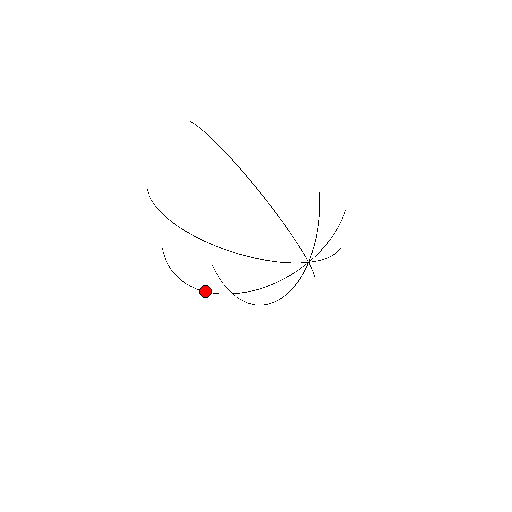
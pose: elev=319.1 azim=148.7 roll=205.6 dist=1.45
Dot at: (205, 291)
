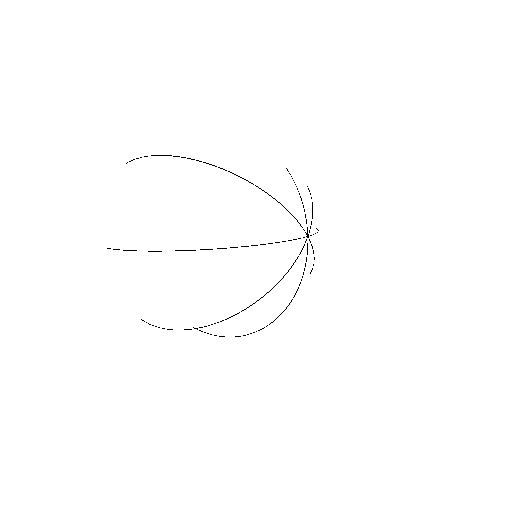
Dot at: occluded
